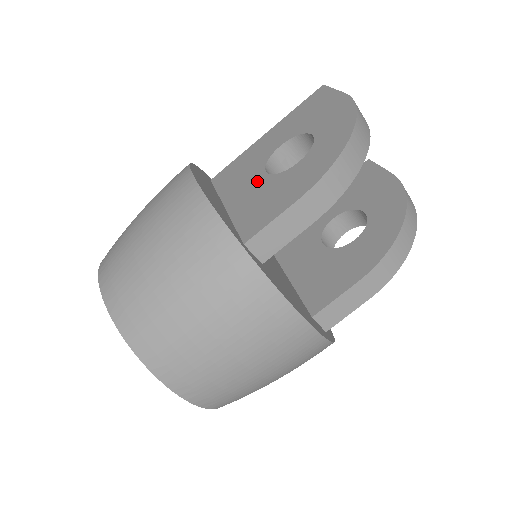
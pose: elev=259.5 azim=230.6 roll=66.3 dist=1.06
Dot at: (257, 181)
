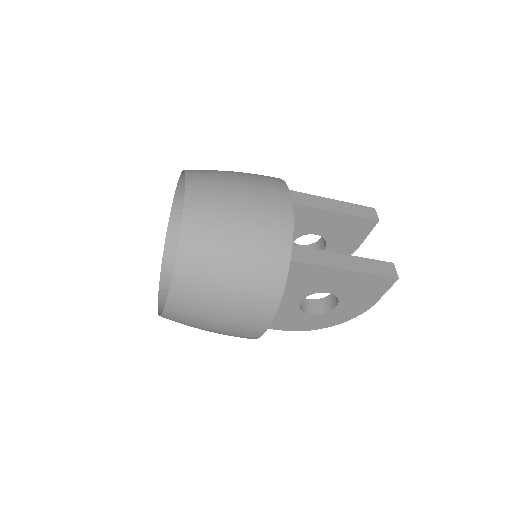
Dot at: (292, 302)
